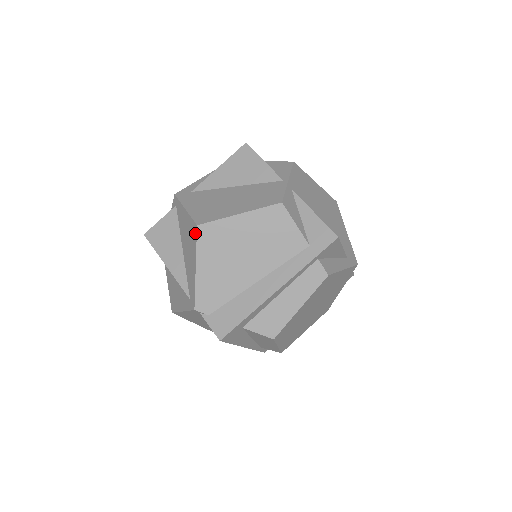
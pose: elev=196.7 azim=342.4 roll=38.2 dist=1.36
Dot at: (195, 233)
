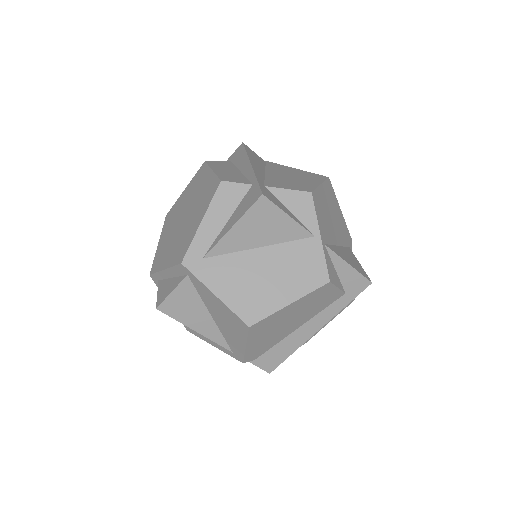
Dot at: (245, 329)
